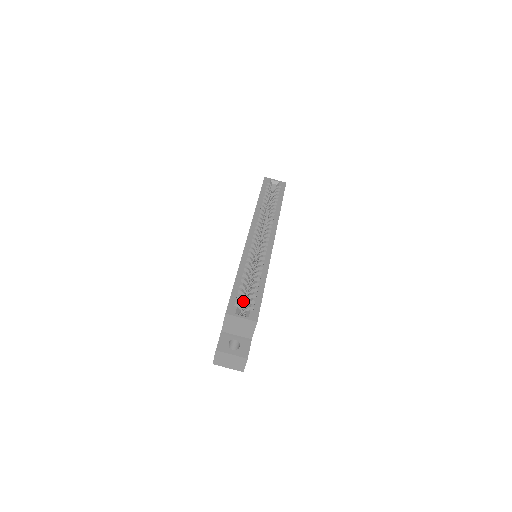
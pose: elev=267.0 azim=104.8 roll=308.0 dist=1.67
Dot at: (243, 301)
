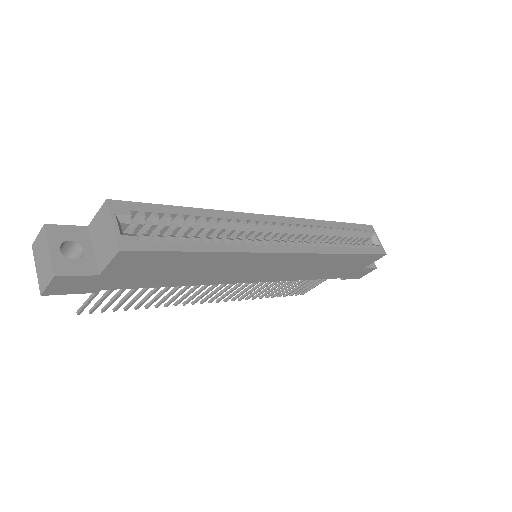
Dot at: (156, 233)
